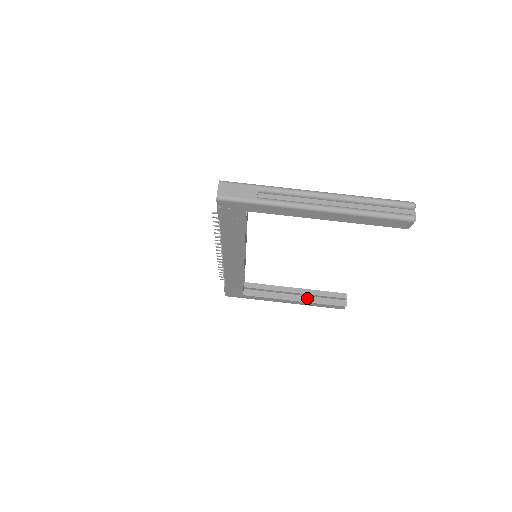
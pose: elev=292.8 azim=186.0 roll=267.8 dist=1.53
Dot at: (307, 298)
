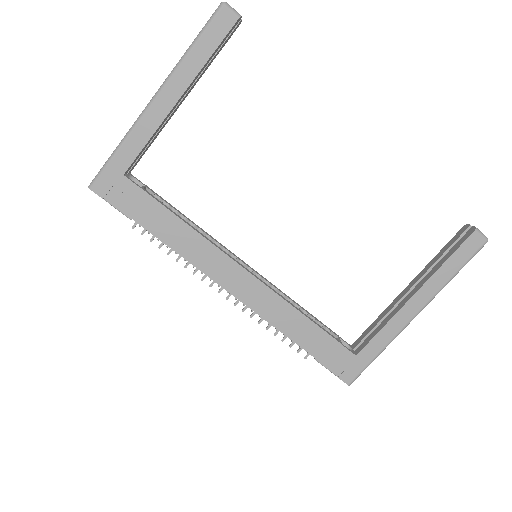
Dot at: (425, 277)
